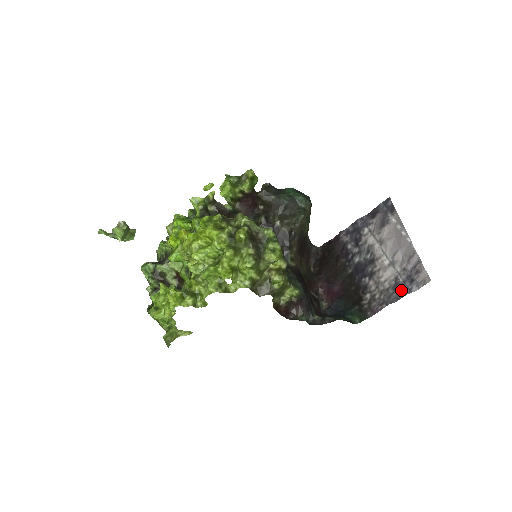
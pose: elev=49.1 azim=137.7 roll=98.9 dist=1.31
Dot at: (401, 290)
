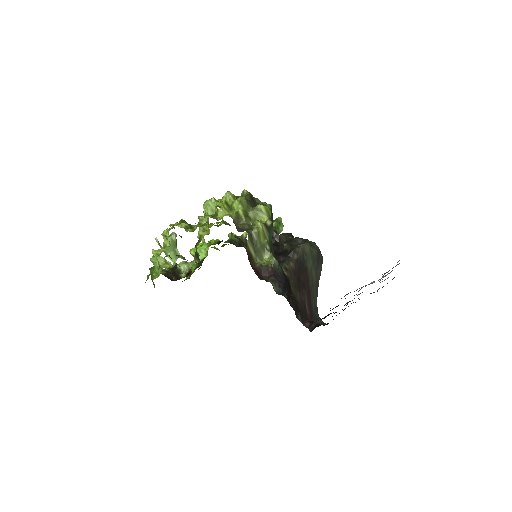
Dot at: occluded
